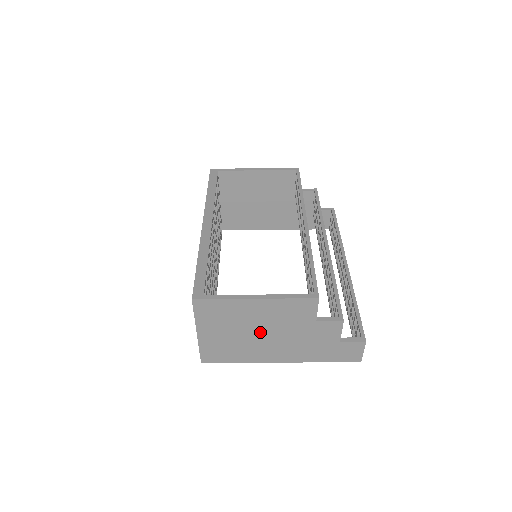
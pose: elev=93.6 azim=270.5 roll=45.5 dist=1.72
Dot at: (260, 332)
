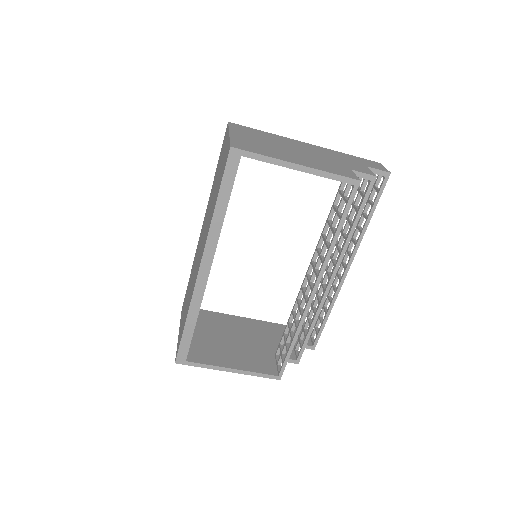
Dot at: occluded
